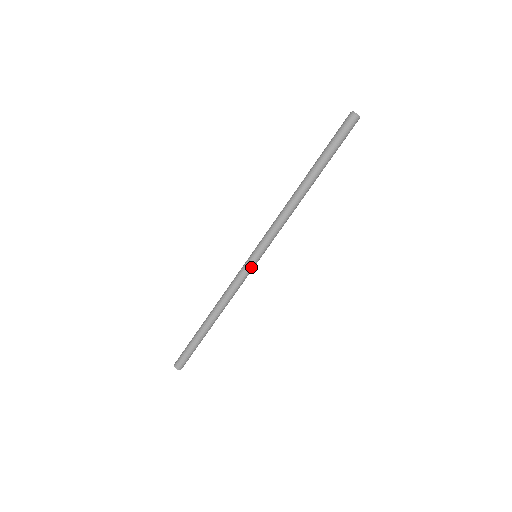
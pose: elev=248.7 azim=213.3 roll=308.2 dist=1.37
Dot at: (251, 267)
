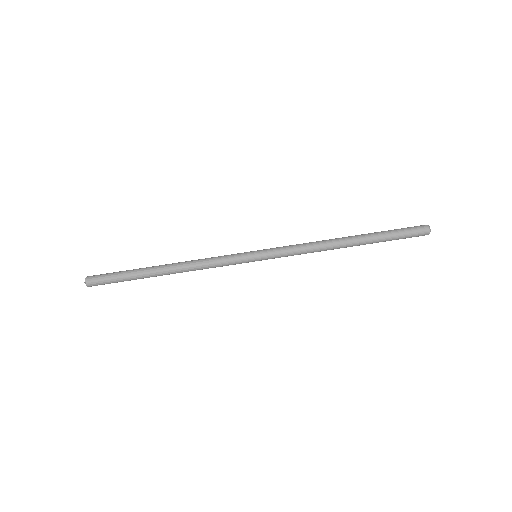
Dot at: (244, 261)
